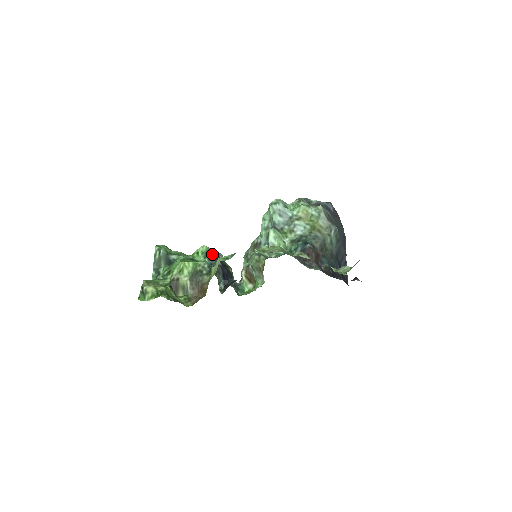
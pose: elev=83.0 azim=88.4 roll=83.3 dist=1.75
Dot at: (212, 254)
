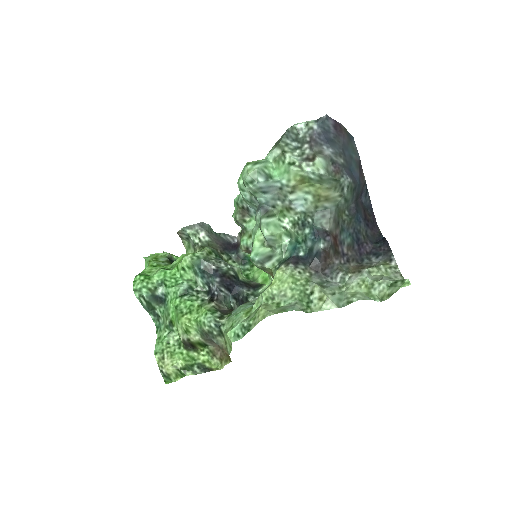
Dot at: (202, 270)
